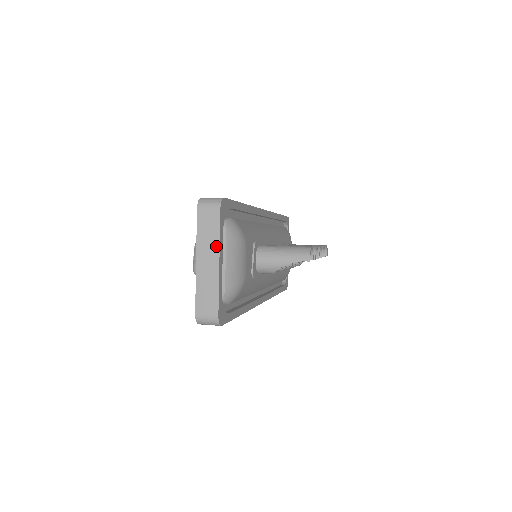
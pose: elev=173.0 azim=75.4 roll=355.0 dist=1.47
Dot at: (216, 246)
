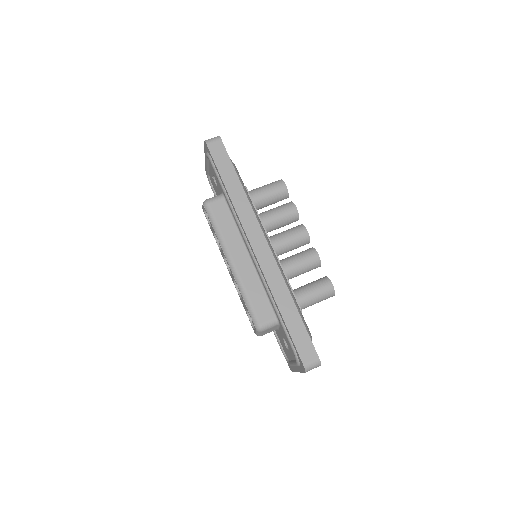
Dot at: occluded
